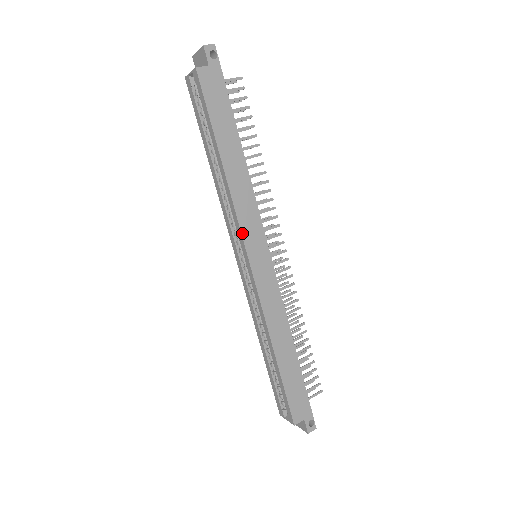
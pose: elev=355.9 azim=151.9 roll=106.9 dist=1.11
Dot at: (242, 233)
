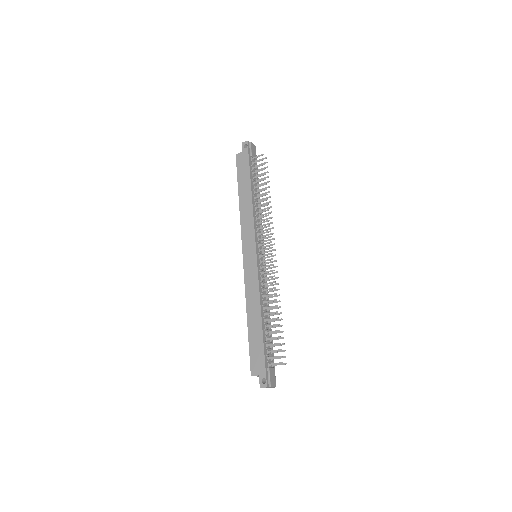
Dot at: (242, 238)
